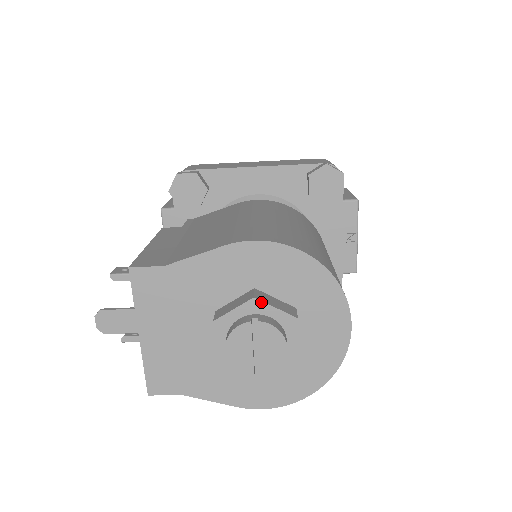
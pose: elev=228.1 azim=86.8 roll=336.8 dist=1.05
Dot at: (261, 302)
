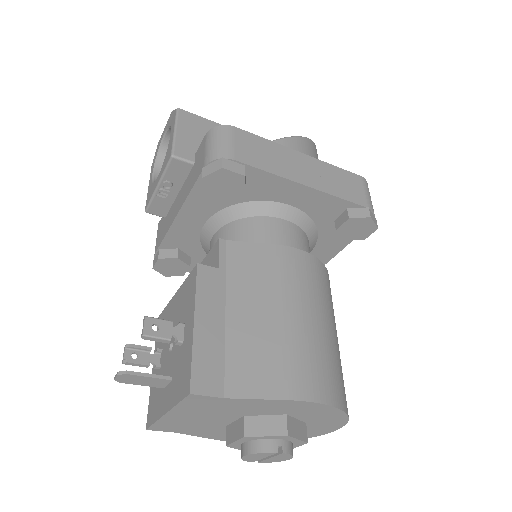
Dot at: (291, 437)
